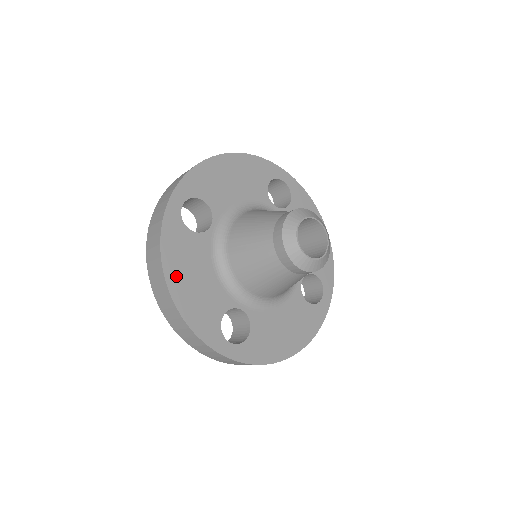
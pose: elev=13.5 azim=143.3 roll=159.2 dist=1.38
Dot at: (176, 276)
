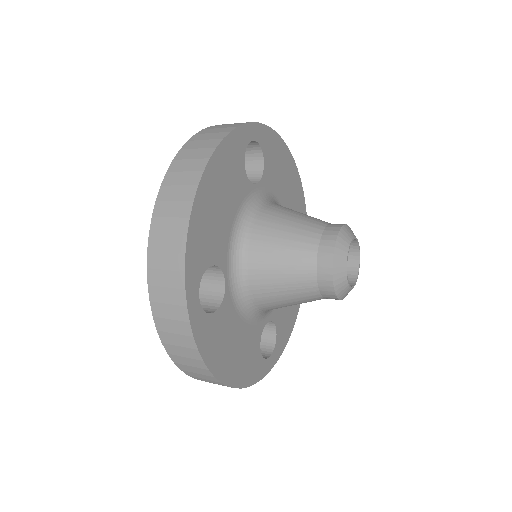
Dot at: (224, 367)
